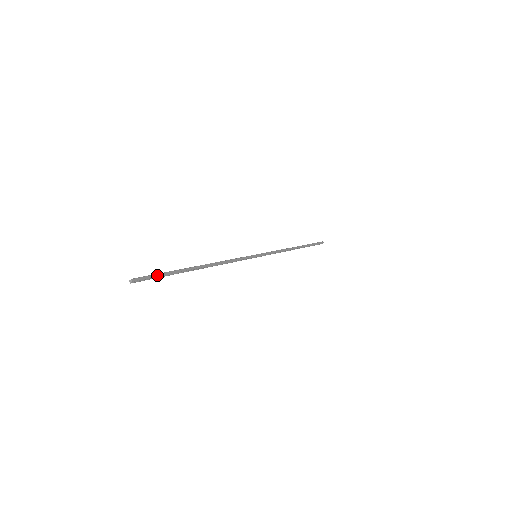
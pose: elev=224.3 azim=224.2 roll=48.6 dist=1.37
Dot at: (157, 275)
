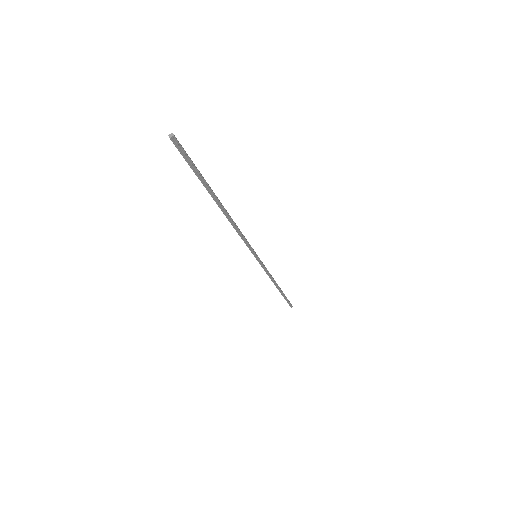
Dot at: (192, 162)
